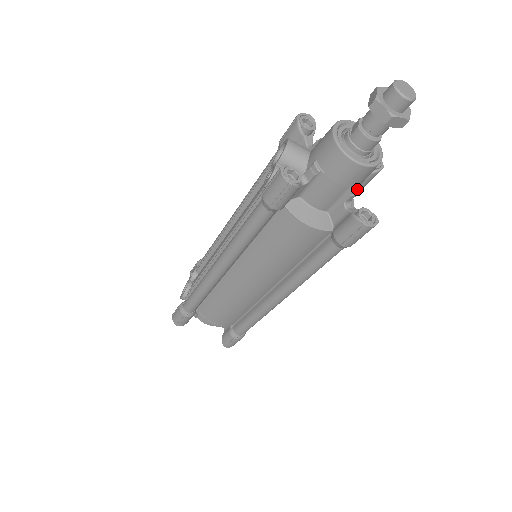
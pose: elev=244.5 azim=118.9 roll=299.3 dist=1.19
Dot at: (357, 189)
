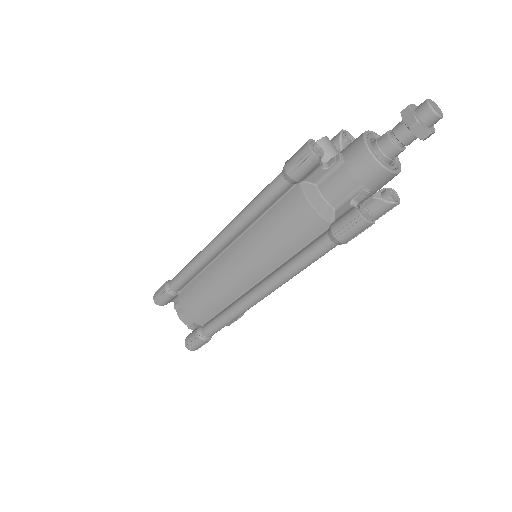
Dot at: (367, 191)
